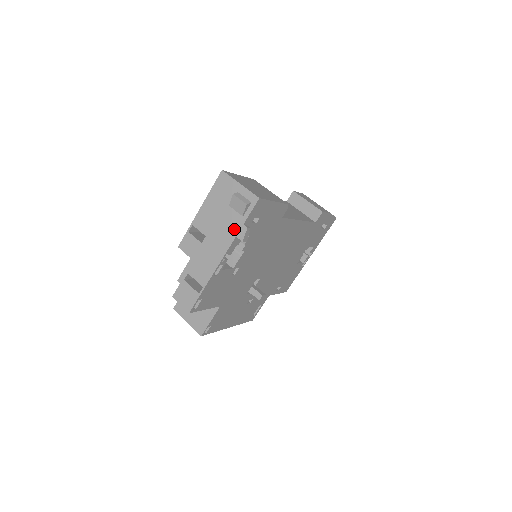
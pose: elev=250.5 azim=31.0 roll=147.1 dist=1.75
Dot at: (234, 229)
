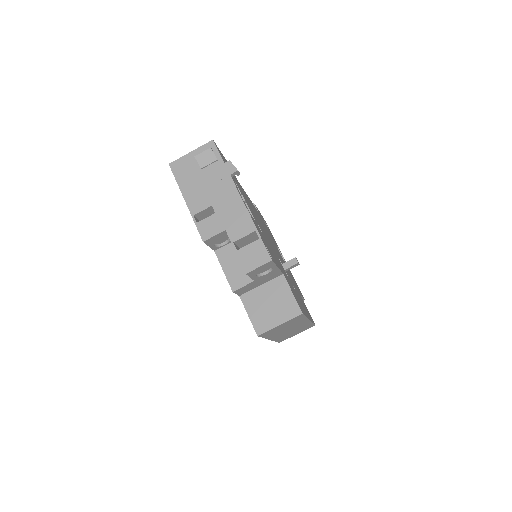
Dot at: (223, 174)
